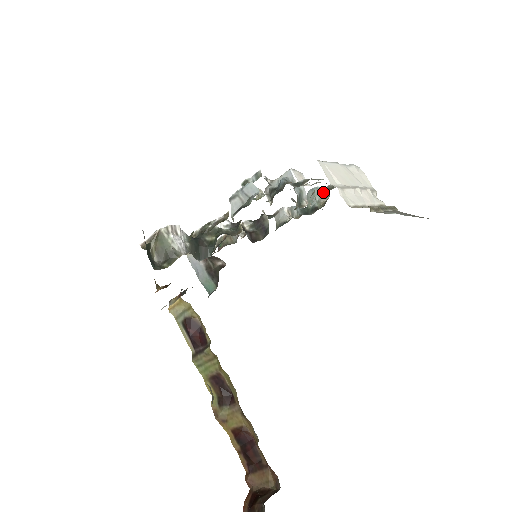
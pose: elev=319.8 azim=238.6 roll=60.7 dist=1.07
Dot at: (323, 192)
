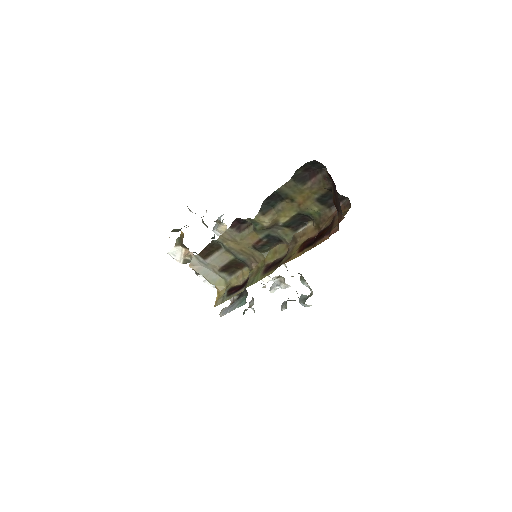
Dot at: occluded
